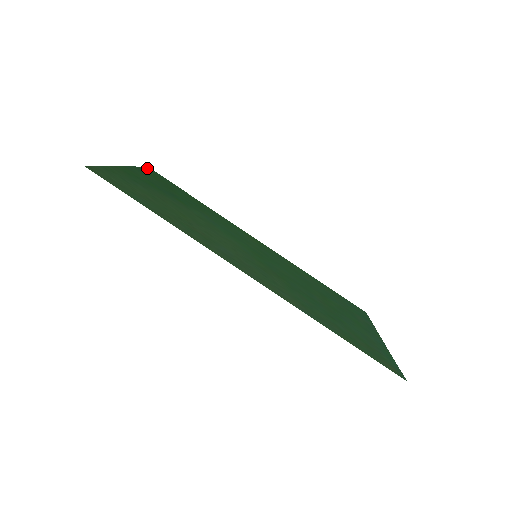
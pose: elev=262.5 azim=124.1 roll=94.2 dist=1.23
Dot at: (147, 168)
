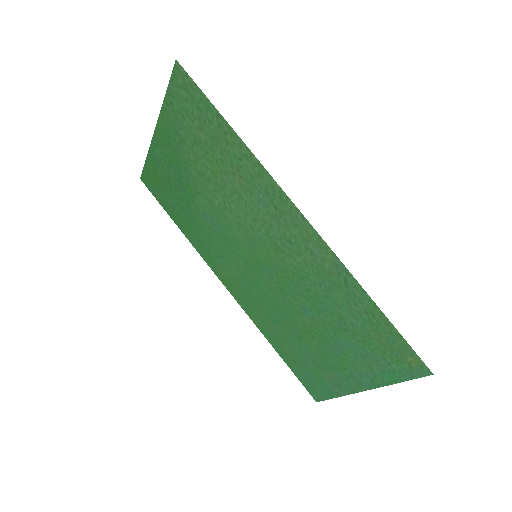
Dot at: (144, 174)
